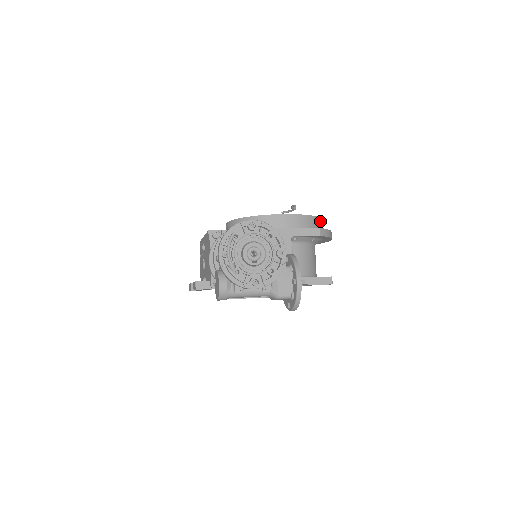
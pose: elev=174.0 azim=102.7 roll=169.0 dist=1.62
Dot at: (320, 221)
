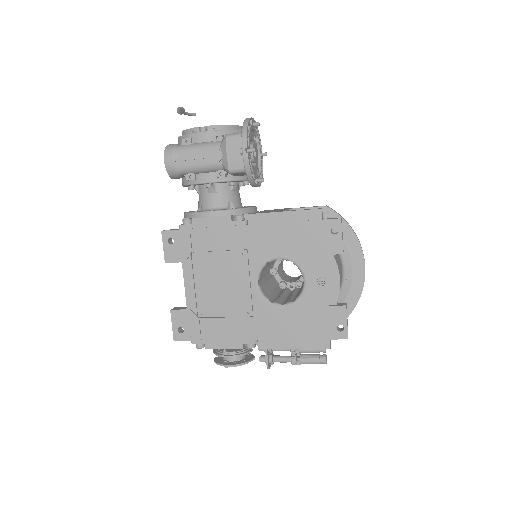
Dot at: occluded
